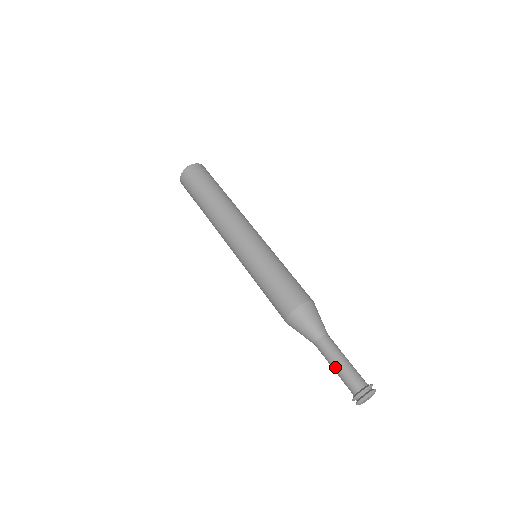
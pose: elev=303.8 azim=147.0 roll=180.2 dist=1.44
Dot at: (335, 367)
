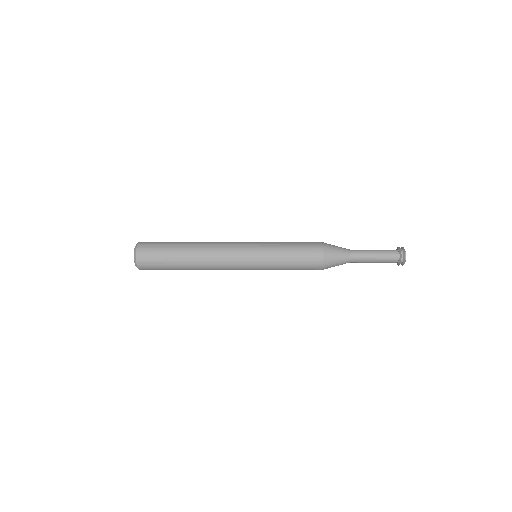
Dot at: (375, 253)
